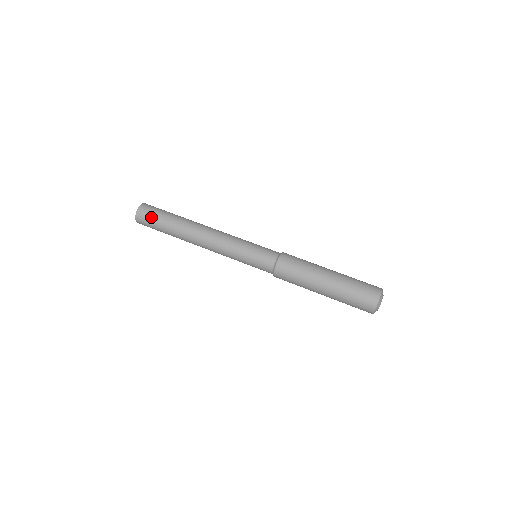
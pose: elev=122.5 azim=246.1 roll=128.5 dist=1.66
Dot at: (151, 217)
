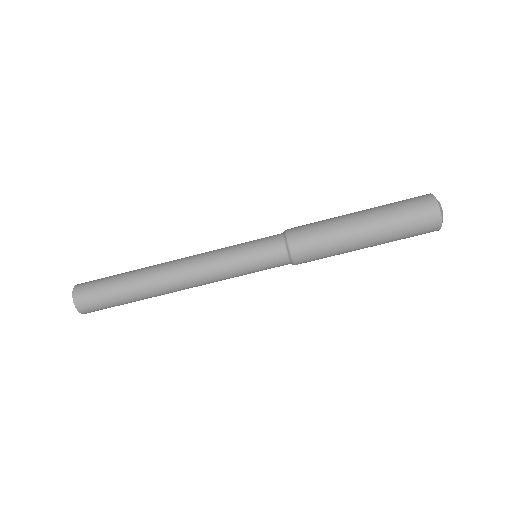
Dot at: (99, 304)
